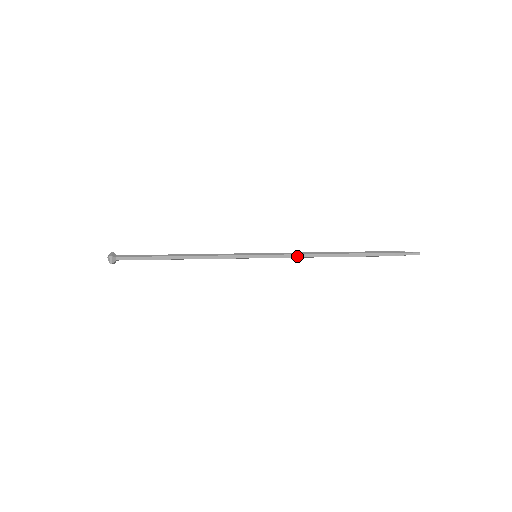
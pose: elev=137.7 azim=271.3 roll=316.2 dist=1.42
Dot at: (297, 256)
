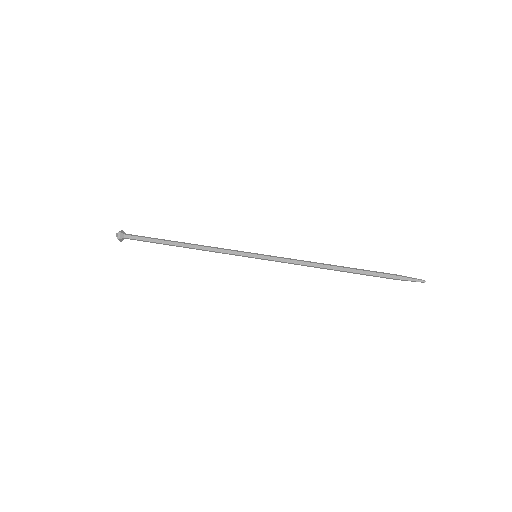
Dot at: (296, 262)
